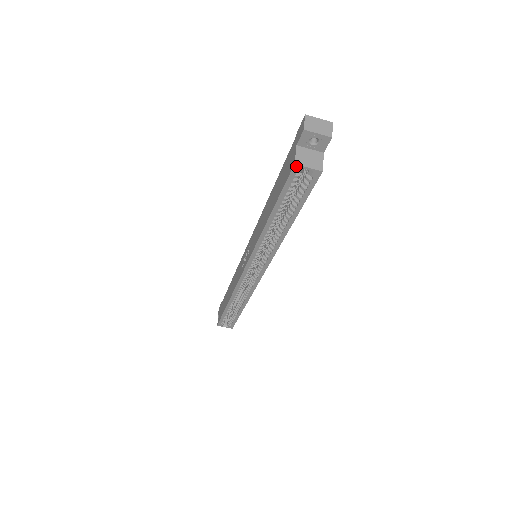
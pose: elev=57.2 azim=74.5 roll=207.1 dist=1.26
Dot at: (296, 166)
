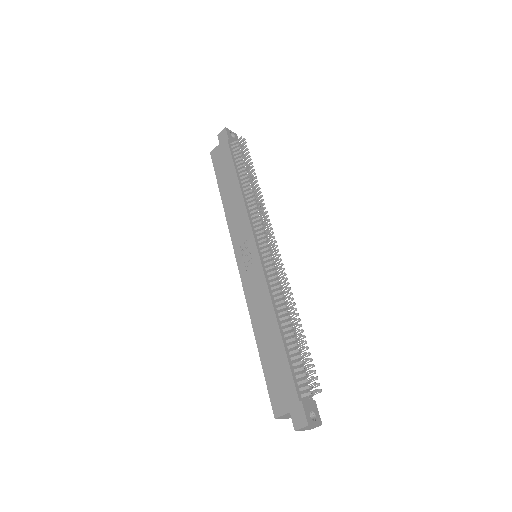
Dot at: (276, 417)
